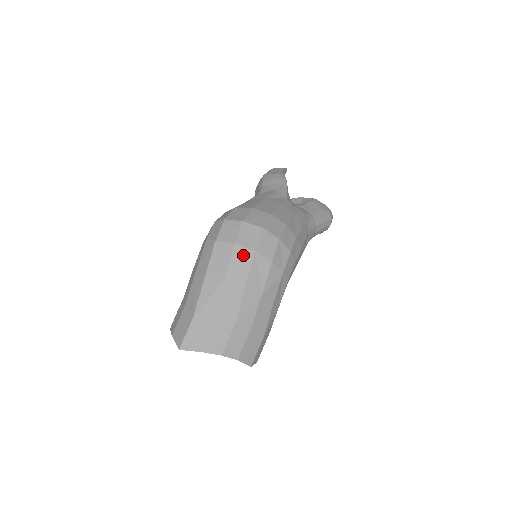
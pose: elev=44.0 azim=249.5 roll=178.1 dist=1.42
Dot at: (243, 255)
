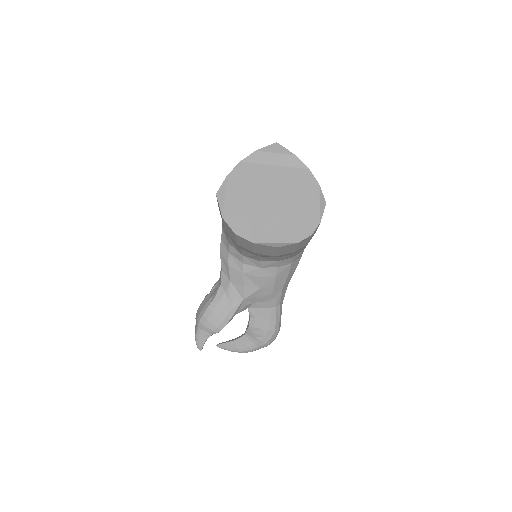
Dot at: occluded
